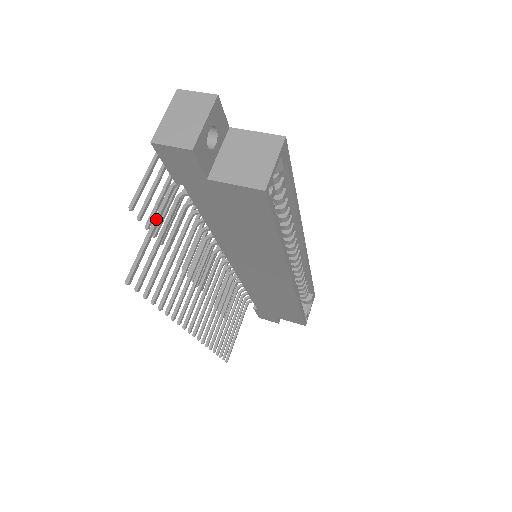
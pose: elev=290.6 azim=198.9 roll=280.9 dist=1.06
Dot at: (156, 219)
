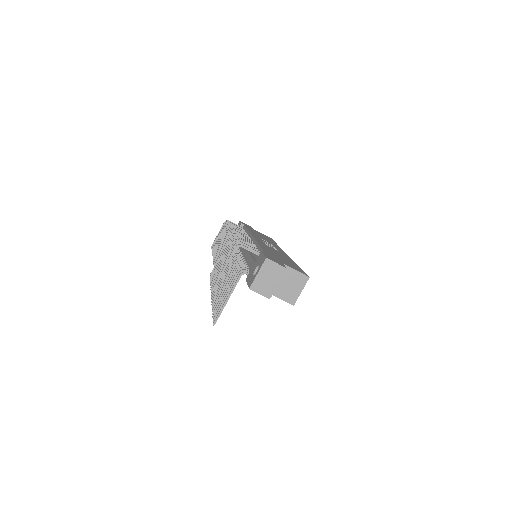
Dot at: (231, 293)
